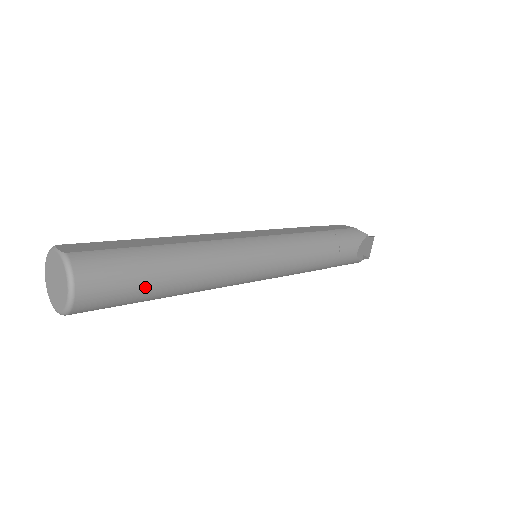
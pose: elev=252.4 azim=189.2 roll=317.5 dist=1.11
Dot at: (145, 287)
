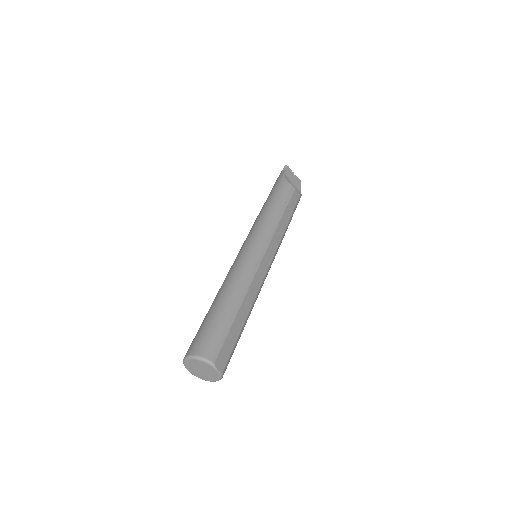
Dot at: occluded
